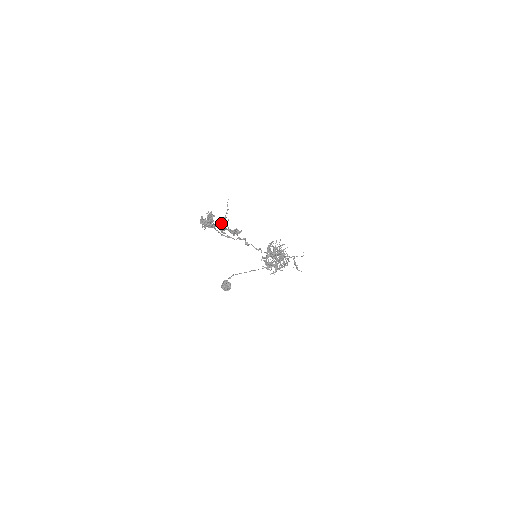
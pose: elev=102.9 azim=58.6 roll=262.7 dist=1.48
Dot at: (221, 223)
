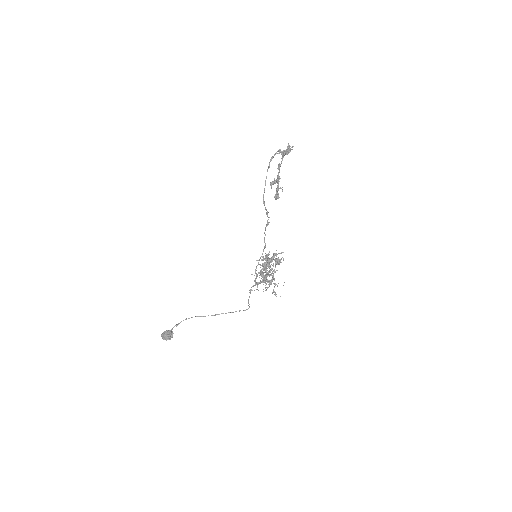
Dot at: (270, 183)
